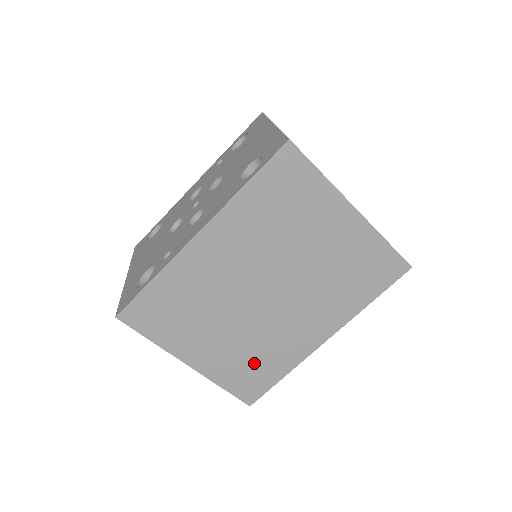
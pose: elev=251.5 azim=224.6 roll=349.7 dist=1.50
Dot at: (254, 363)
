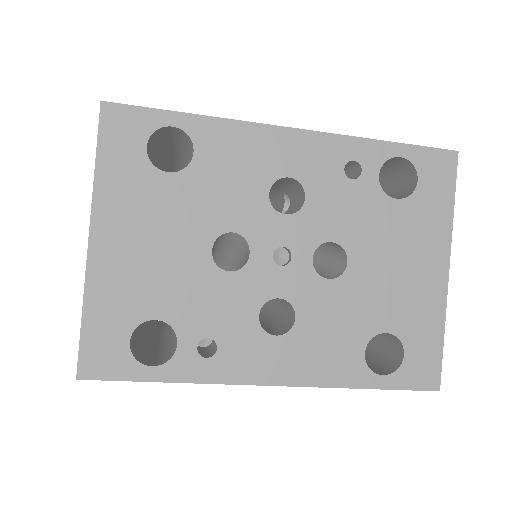
Dot at: occluded
